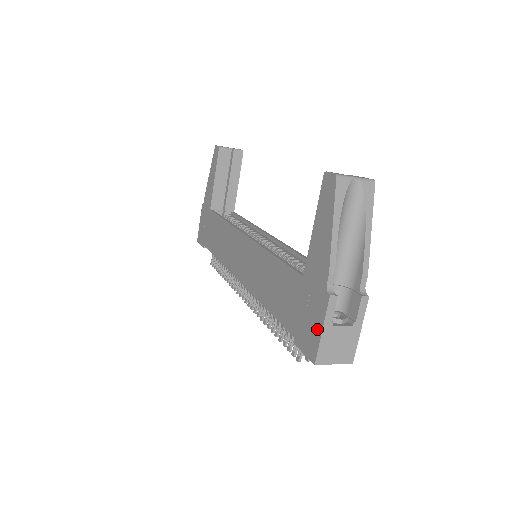
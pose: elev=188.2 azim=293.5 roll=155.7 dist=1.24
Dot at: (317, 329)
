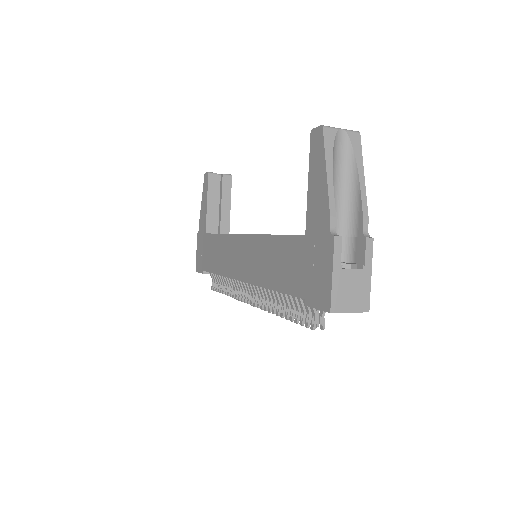
Dot at: (327, 276)
